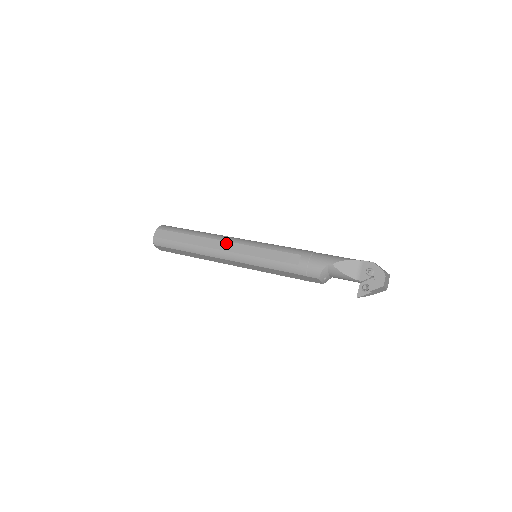
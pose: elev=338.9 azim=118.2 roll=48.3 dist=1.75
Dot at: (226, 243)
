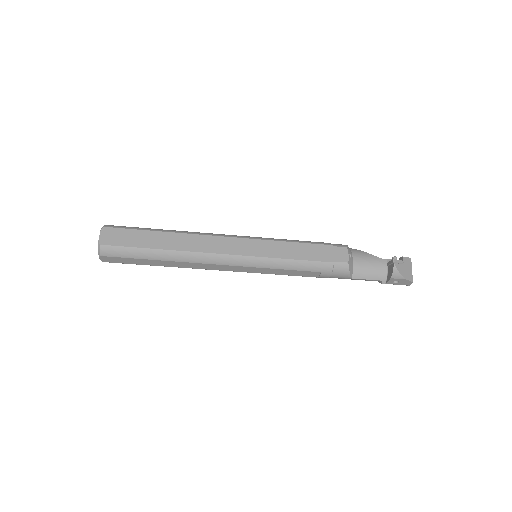
Dot at: occluded
